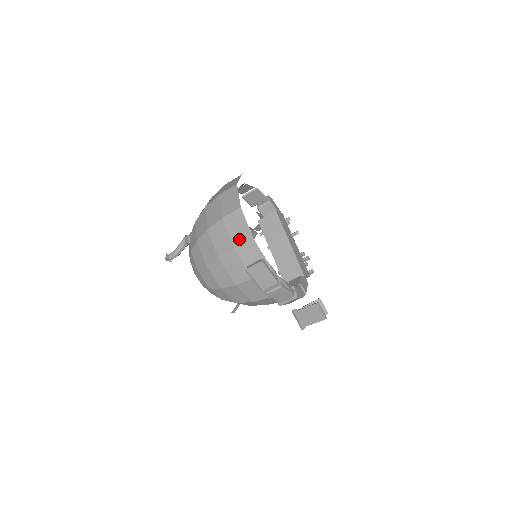
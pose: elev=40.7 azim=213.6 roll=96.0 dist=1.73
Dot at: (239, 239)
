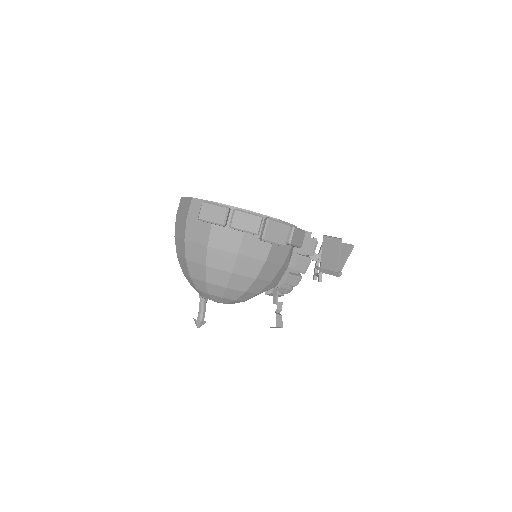
Dot at: (186, 210)
